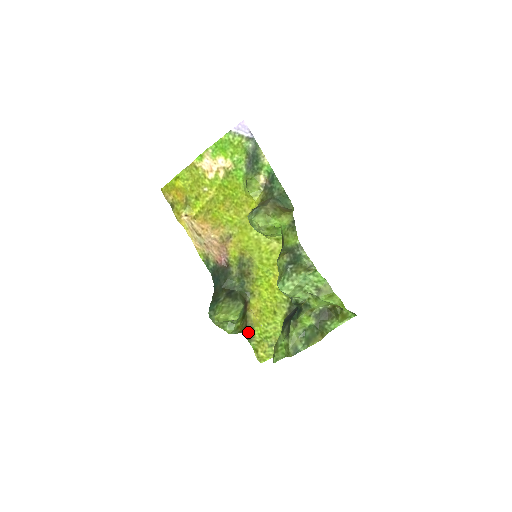
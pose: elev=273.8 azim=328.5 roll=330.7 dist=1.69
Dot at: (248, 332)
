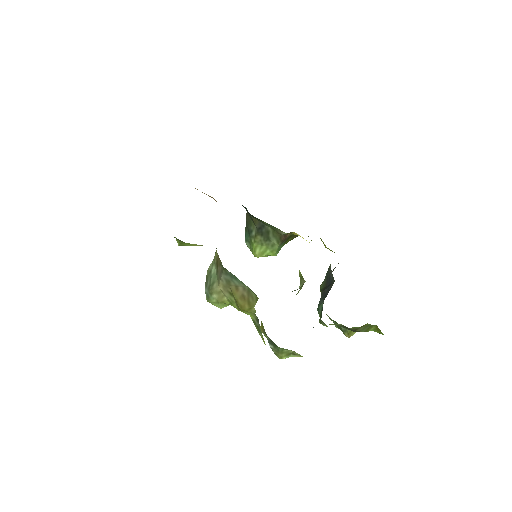
Dot at: occluded
